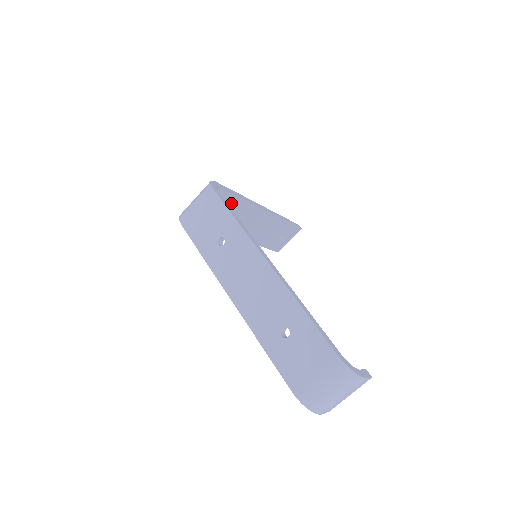
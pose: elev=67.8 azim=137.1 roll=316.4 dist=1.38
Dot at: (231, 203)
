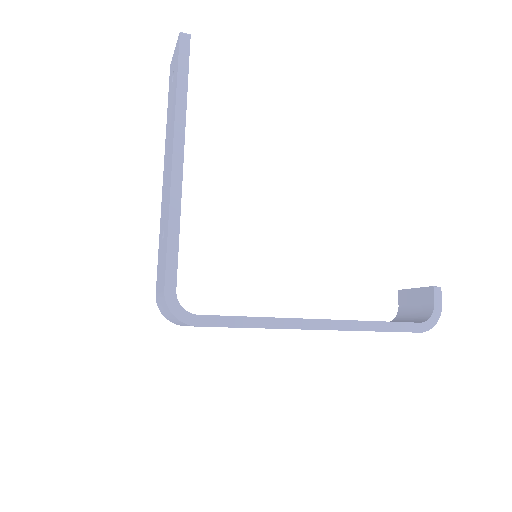
Dot at: occluded
